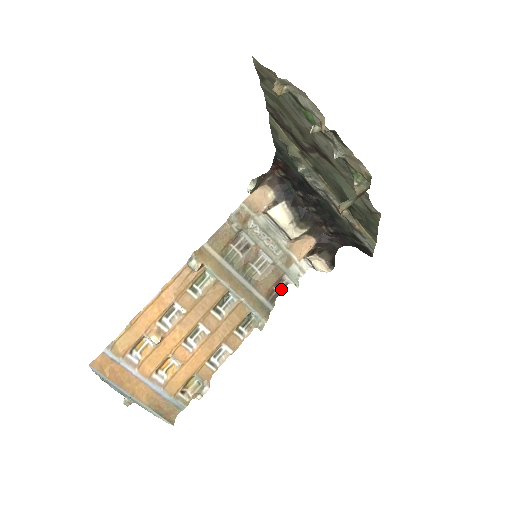
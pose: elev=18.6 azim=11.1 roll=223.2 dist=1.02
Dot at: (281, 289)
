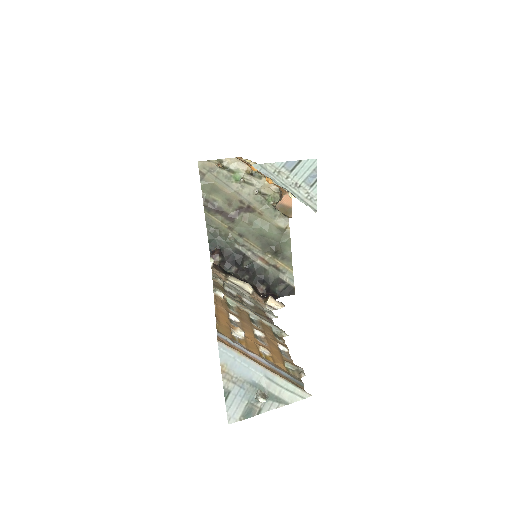
Dot at: (271, 321)
